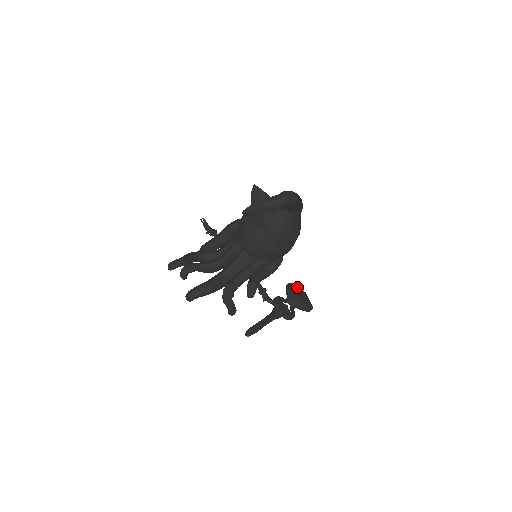
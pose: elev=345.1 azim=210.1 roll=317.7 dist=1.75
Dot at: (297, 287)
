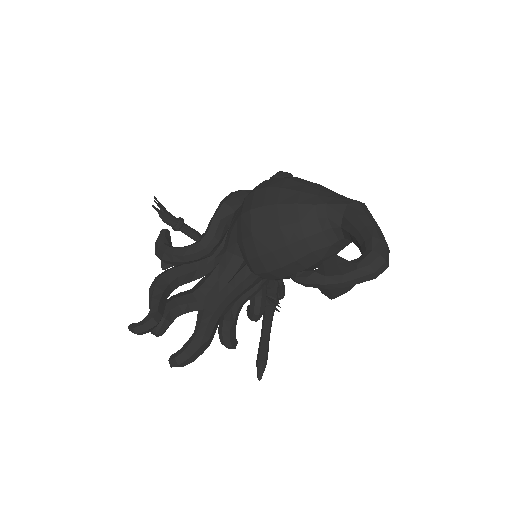
Dot at: occluded
